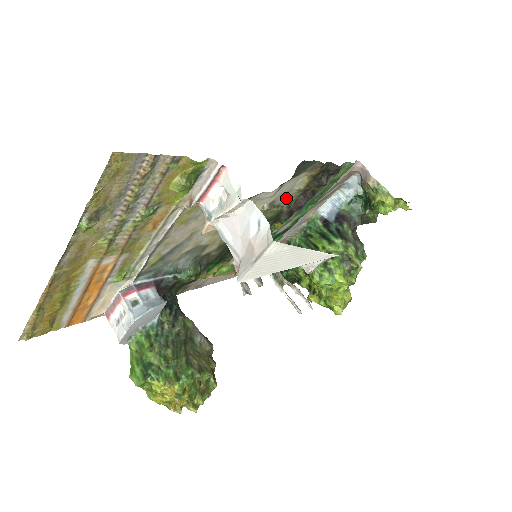
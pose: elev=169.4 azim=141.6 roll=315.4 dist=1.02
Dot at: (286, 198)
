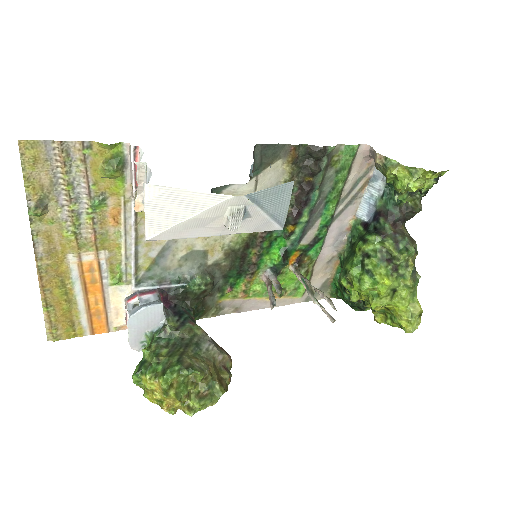
Dot at: occluded
